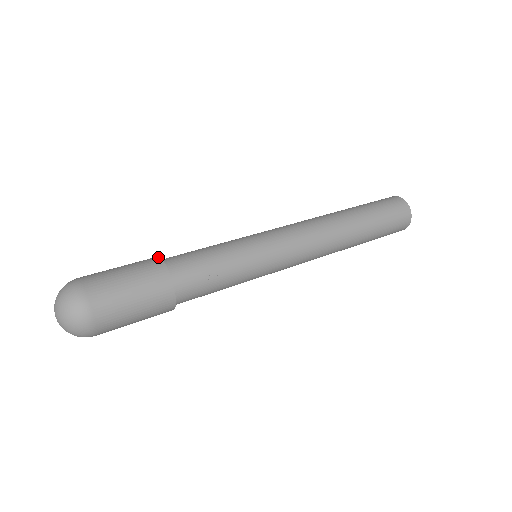
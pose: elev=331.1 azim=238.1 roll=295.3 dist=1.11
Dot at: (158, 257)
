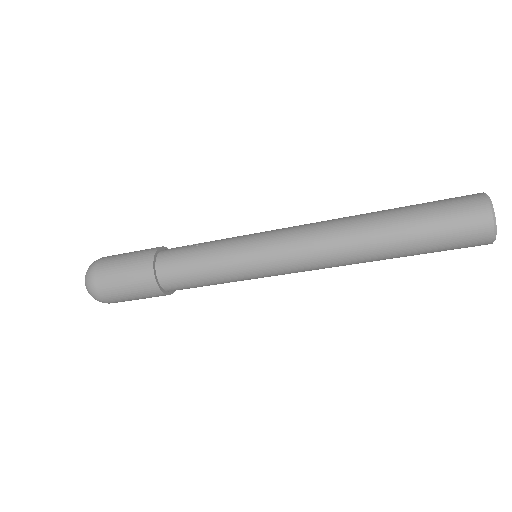
Dot at: occluded
